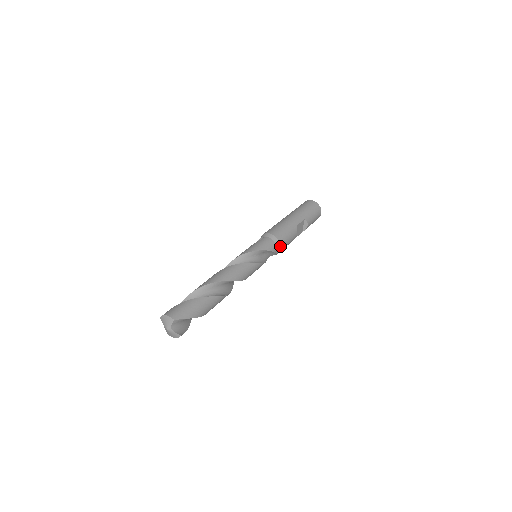
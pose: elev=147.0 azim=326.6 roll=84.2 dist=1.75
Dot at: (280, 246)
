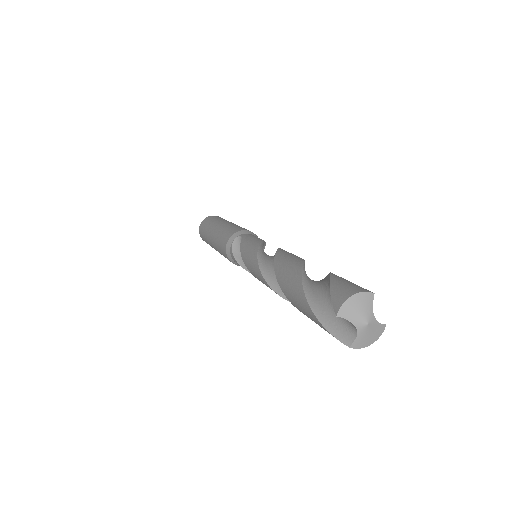
Dot at: occluded
